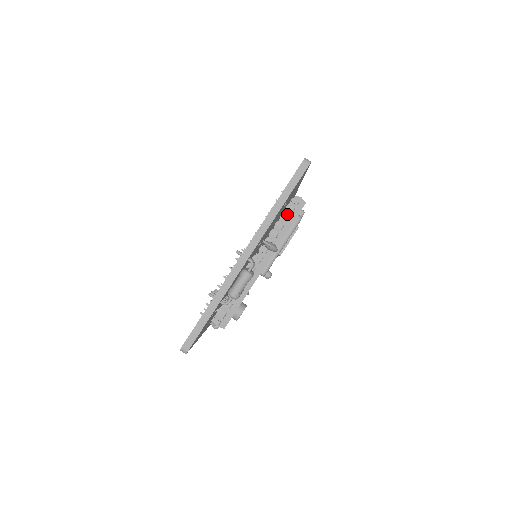
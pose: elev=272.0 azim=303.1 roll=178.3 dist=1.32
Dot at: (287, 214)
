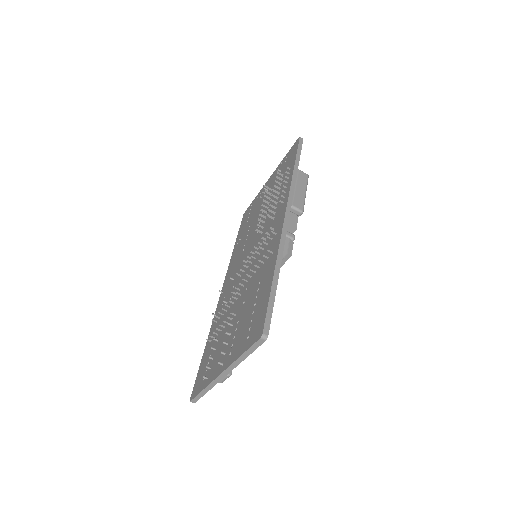
Dot at: occluded
